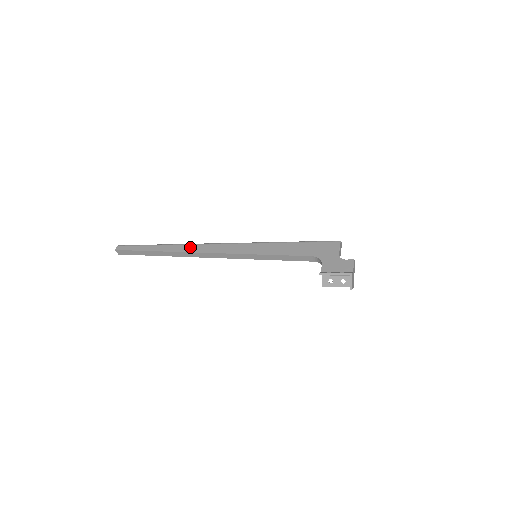
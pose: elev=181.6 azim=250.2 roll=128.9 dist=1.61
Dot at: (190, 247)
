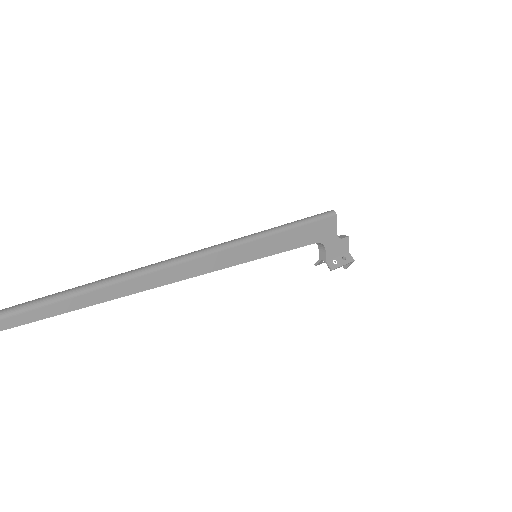
Dot at: (164, 275)
